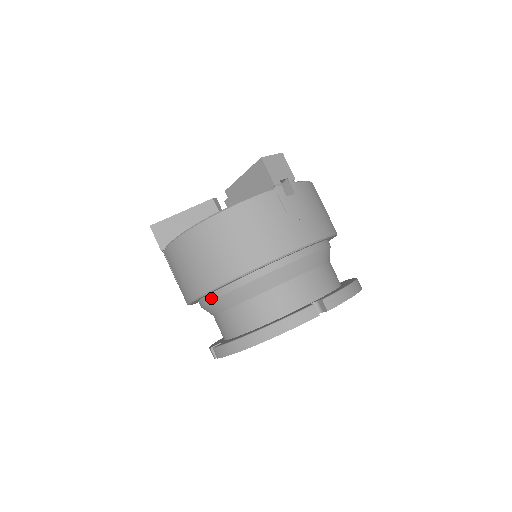
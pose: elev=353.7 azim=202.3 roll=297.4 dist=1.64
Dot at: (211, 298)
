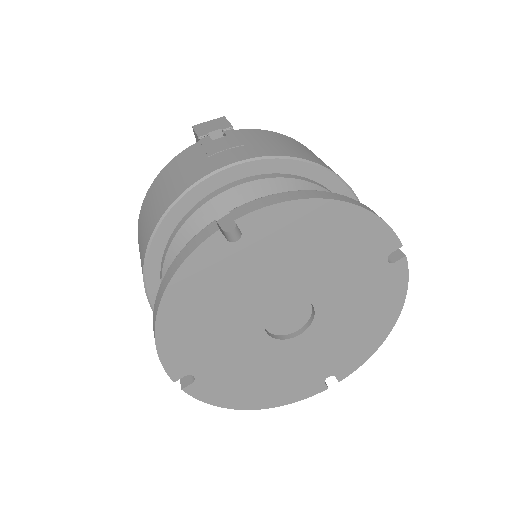
Dot at: occluded
